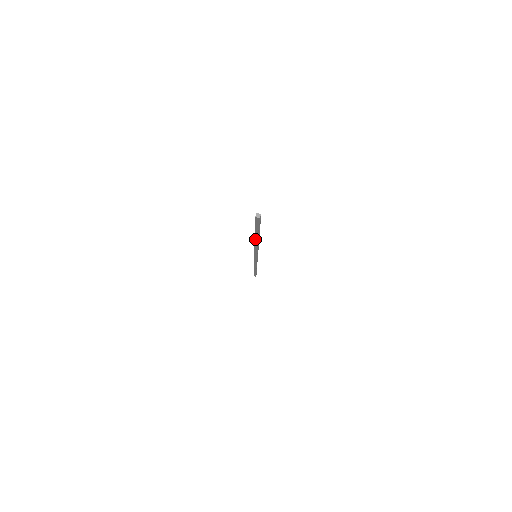
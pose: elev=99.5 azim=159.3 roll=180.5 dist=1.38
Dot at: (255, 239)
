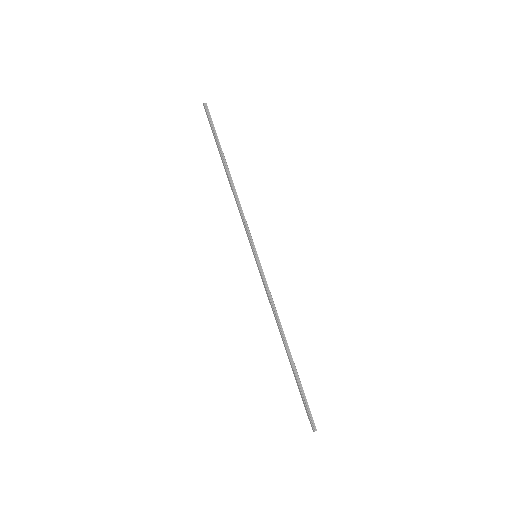
Dot at: (225, 170)
